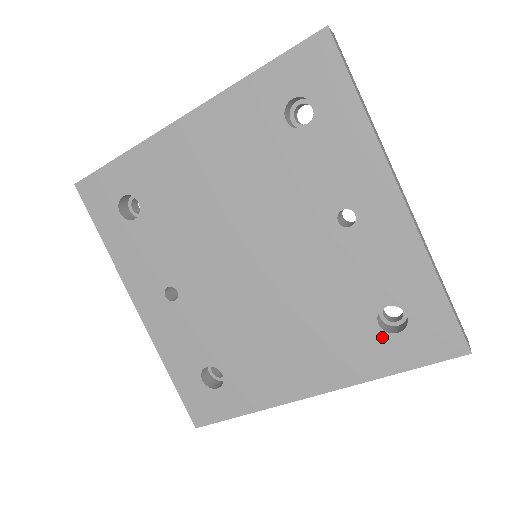
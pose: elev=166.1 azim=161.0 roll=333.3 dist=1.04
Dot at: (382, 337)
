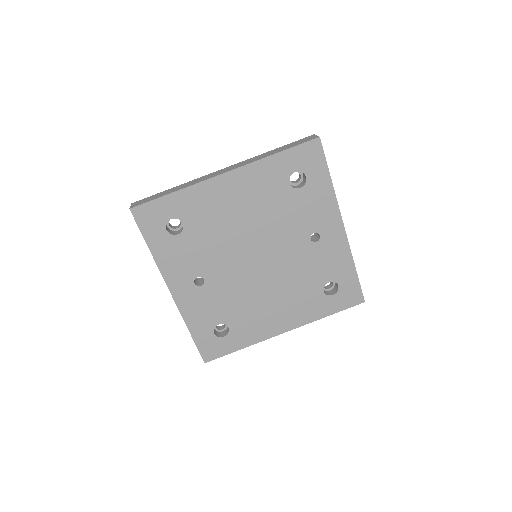
Dot at: (325, 298)
